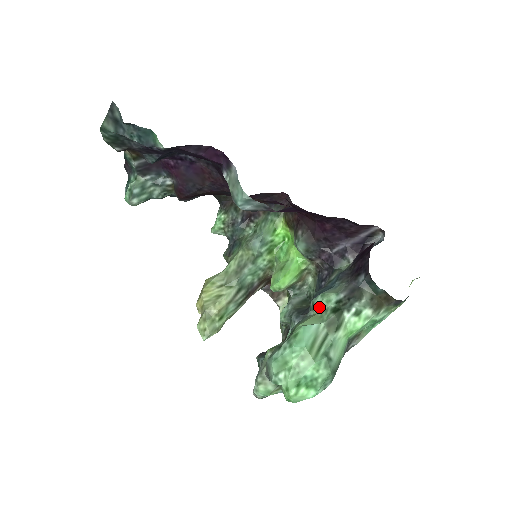
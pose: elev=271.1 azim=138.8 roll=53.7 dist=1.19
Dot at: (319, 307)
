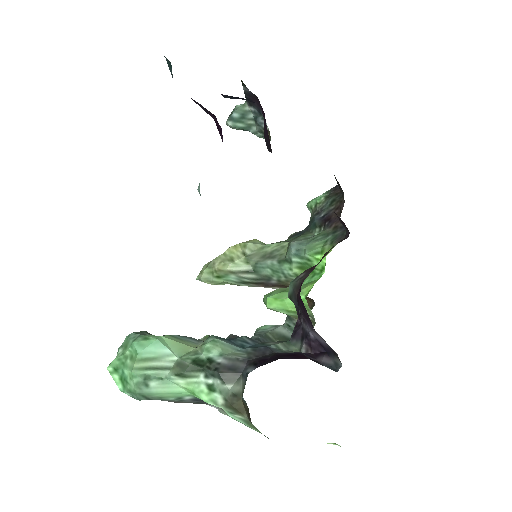
Dot at: (200, 345)
